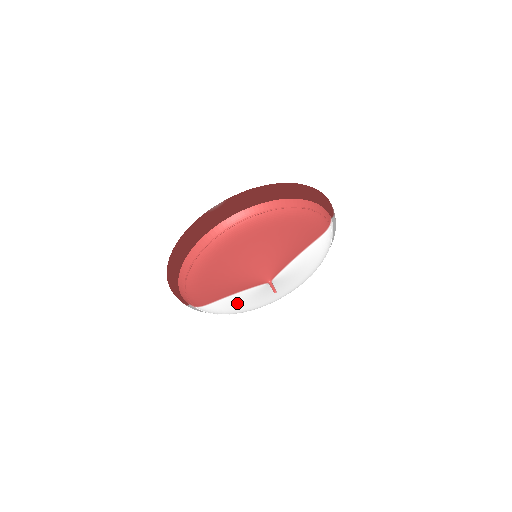
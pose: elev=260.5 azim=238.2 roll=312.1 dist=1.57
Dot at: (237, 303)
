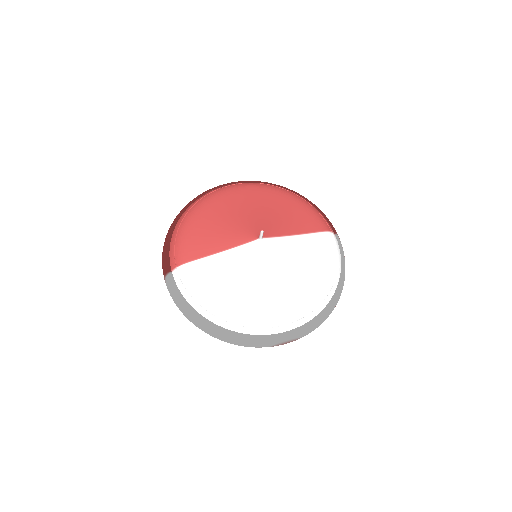
Dot at: (222, 277)
